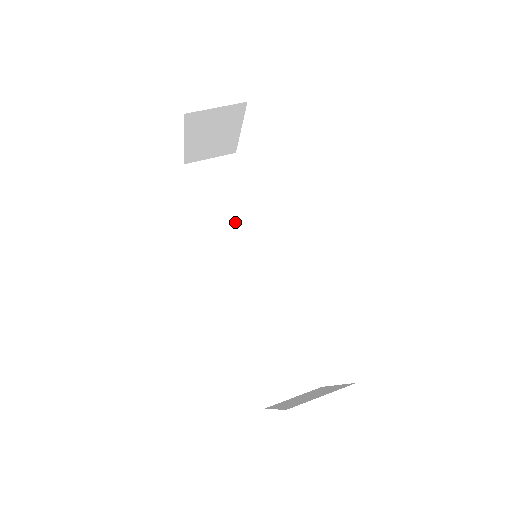
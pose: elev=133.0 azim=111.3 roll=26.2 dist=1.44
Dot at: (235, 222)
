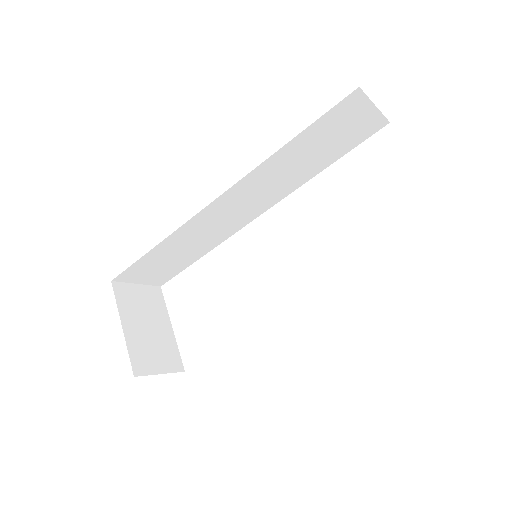
Dot at: occluded
